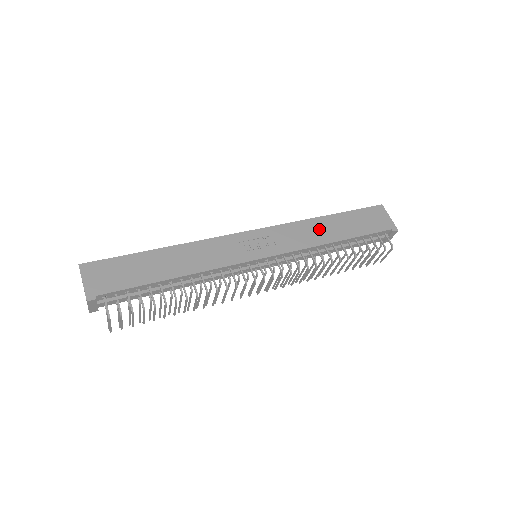
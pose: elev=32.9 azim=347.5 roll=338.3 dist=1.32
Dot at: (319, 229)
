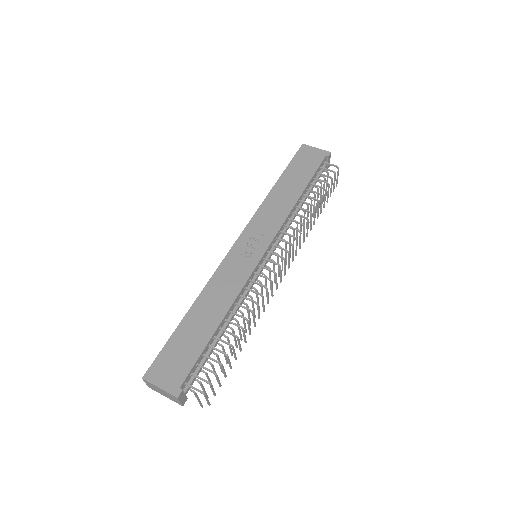
Dot at: (280, 198)
